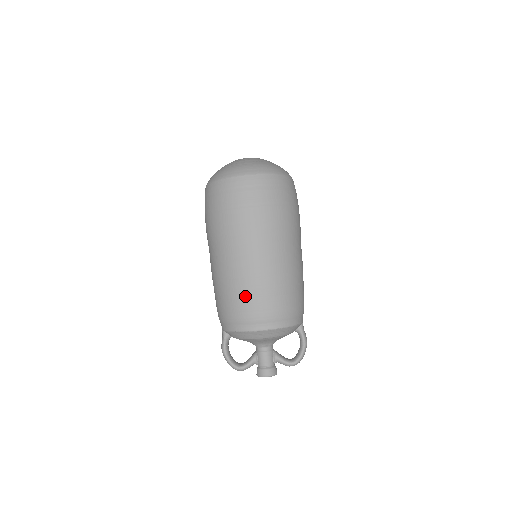
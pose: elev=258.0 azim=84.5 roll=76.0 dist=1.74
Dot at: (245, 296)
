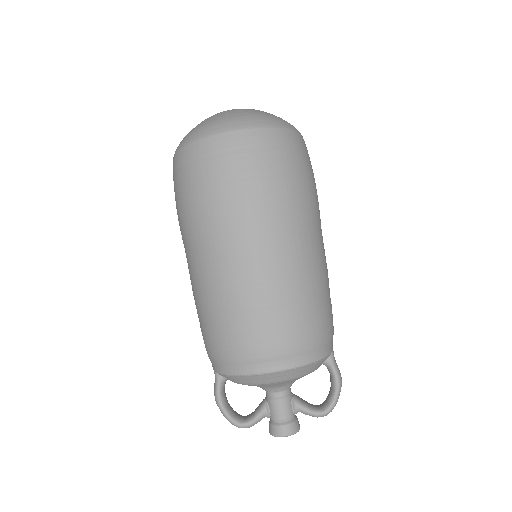
Dot at: (241, 321)
